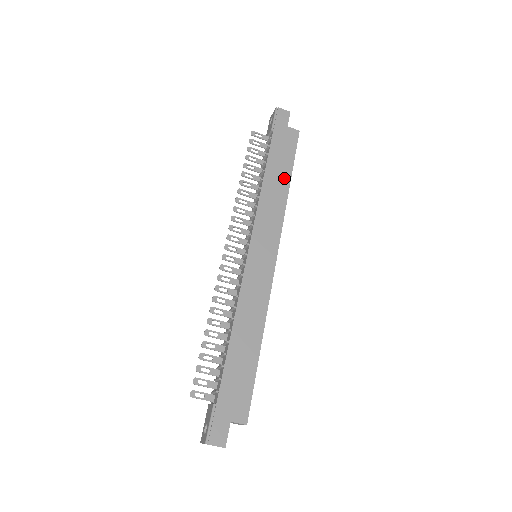
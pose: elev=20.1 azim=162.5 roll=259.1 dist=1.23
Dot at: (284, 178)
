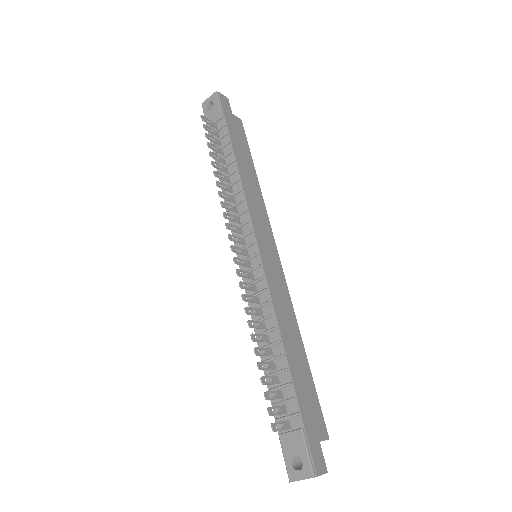
Dot at: (251, 169)
